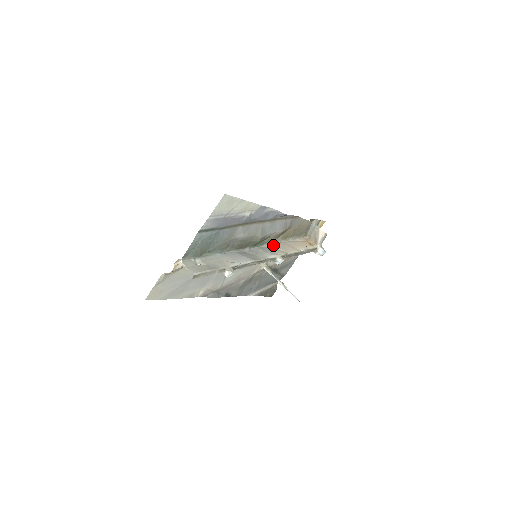
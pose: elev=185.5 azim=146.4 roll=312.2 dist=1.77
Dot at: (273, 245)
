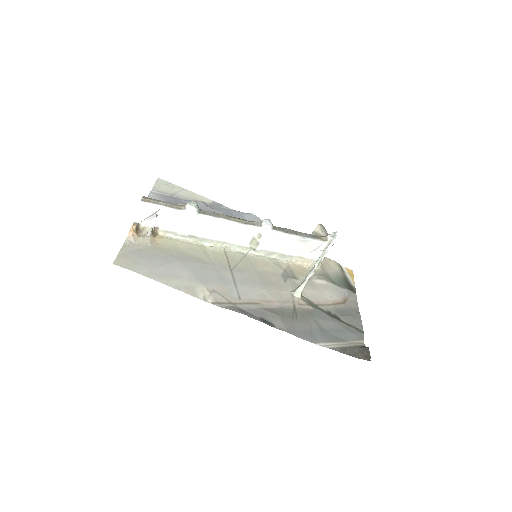
Dot at: occluded
